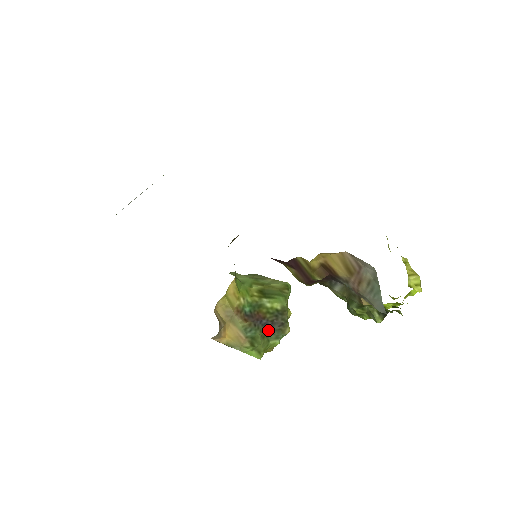
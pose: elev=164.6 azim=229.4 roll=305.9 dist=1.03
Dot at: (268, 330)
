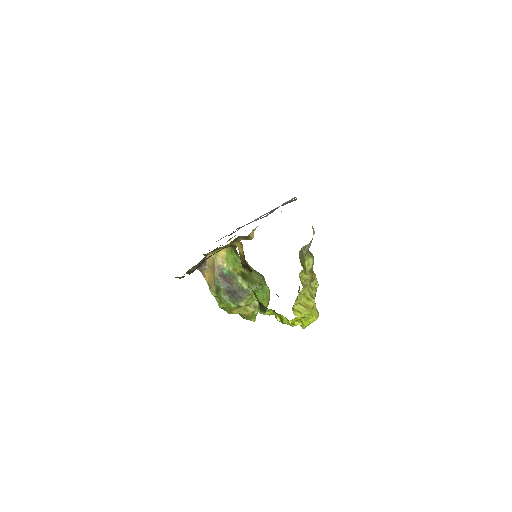
Dot at: (230, 293)
